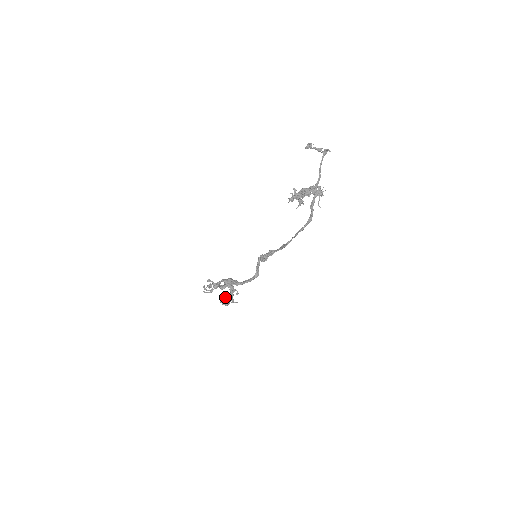
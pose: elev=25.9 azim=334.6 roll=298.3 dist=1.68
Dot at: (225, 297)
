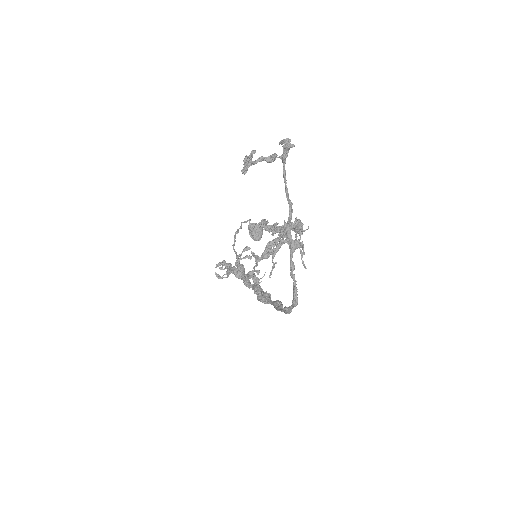
Dot at: (254, 230)
